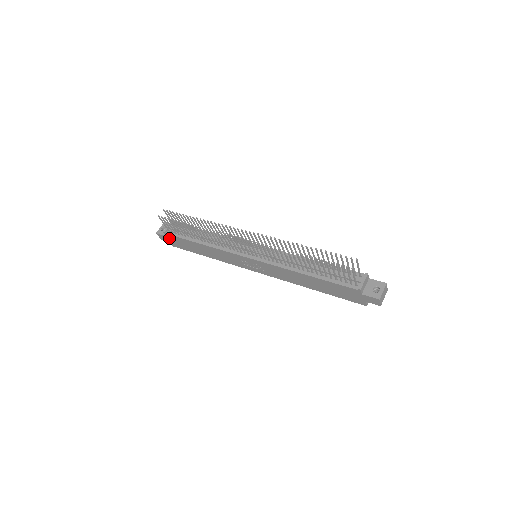
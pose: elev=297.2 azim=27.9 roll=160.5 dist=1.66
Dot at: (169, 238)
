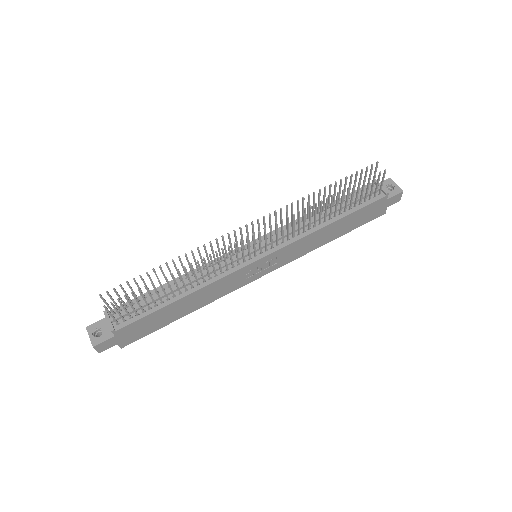
Dot at: (120, 336)
